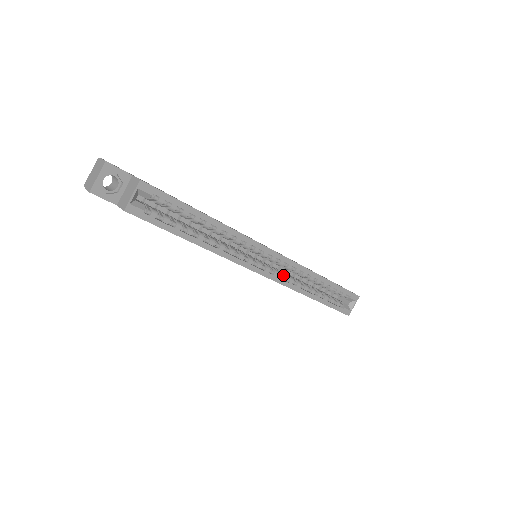
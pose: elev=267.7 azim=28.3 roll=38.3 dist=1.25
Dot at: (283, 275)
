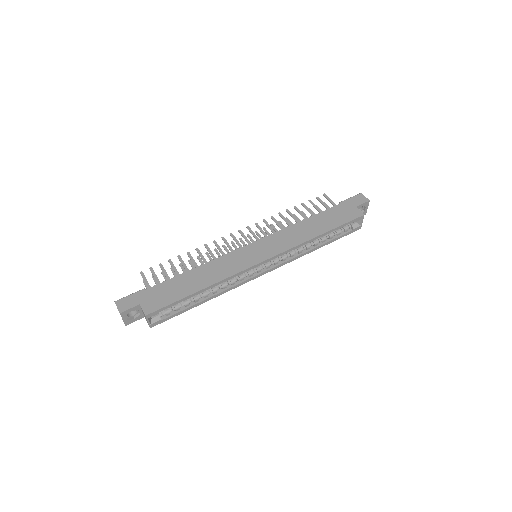
Dot at: (283, 259)
